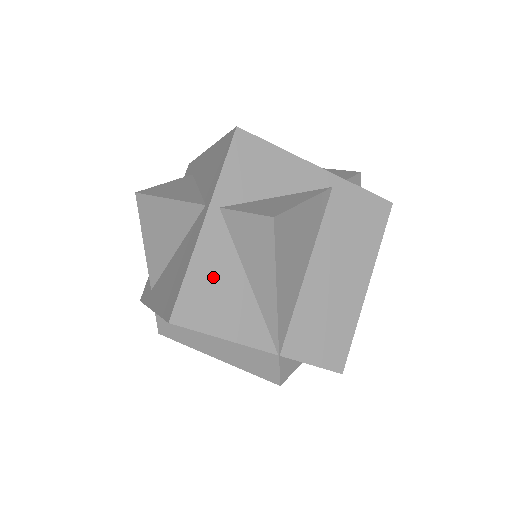
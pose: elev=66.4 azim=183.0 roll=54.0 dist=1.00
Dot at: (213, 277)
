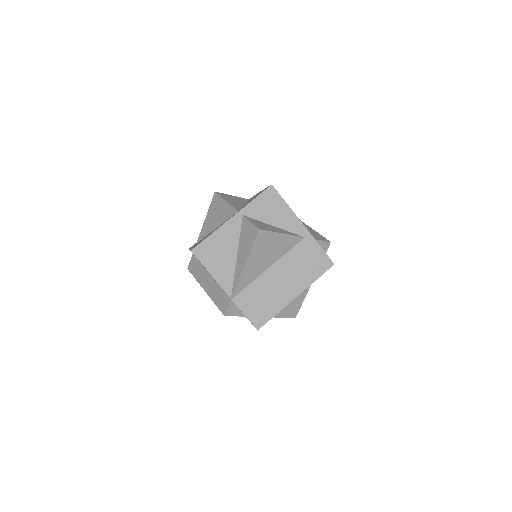
Dot at: (222, 244)
